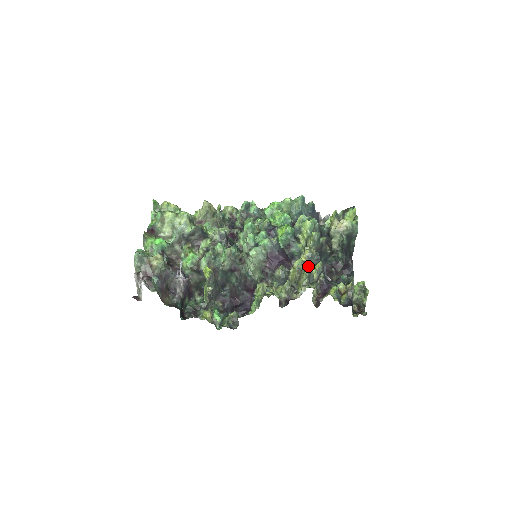
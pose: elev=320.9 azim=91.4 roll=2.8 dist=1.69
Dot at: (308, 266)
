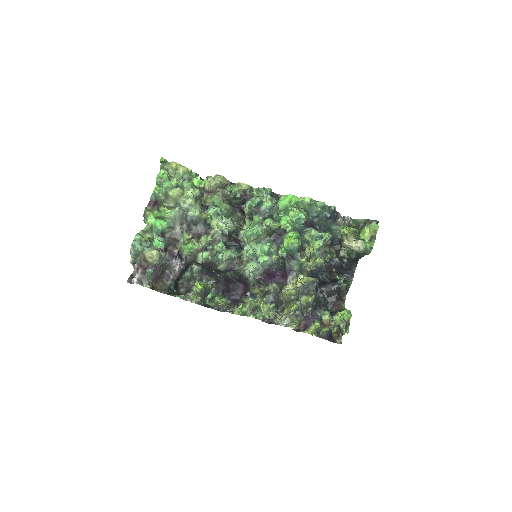
Dot at: (300, 293)
